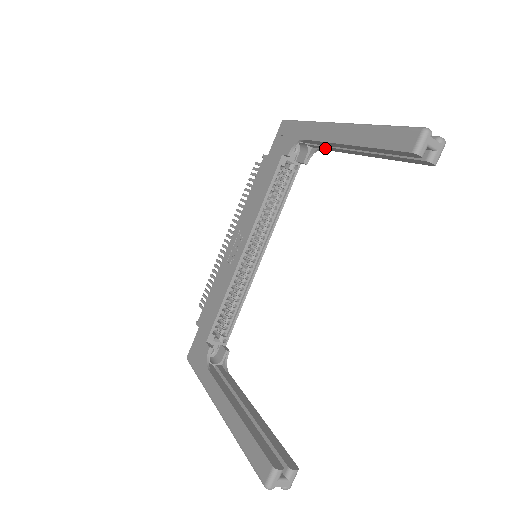
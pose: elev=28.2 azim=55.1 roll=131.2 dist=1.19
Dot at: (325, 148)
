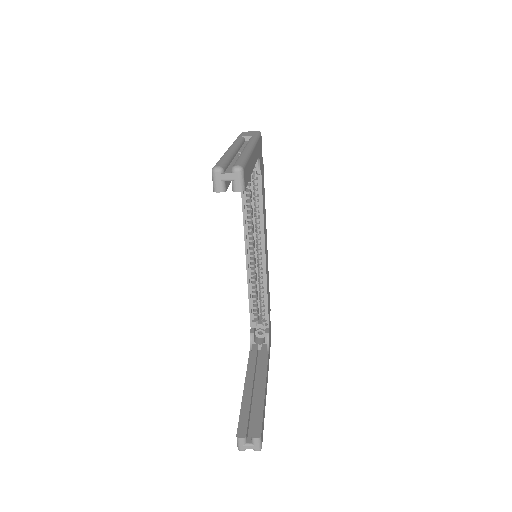
Dot at: occluded
